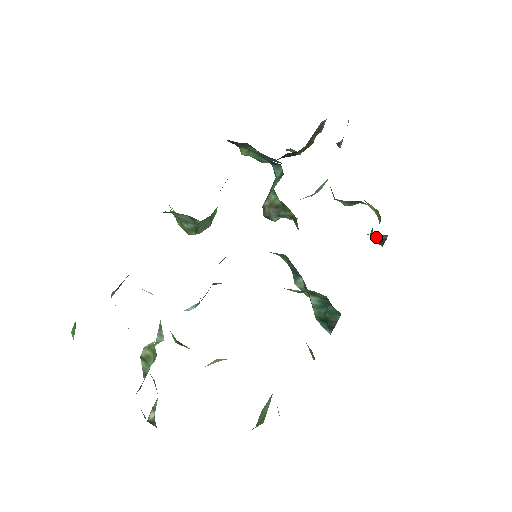
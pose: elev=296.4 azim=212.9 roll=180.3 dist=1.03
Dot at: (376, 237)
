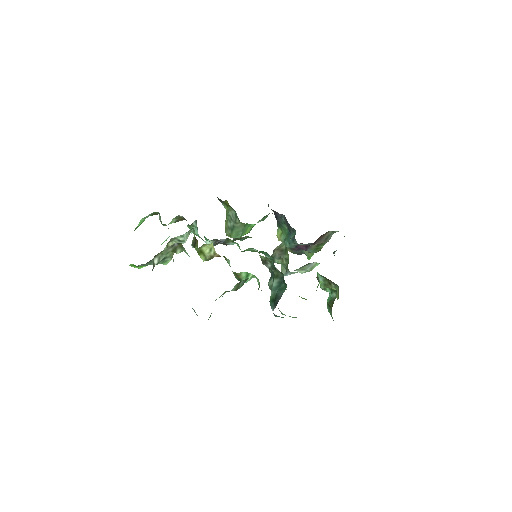
Dot at: (330, 297)
